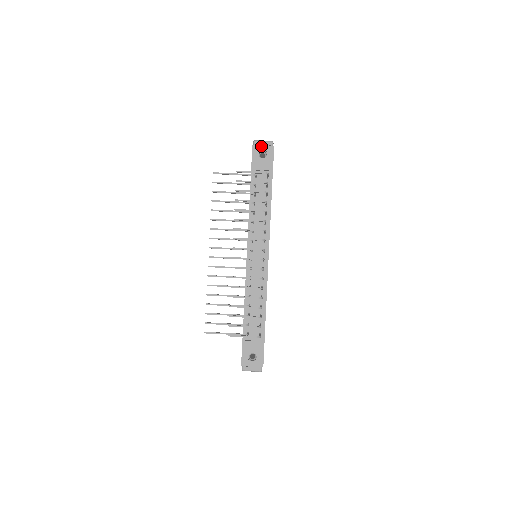
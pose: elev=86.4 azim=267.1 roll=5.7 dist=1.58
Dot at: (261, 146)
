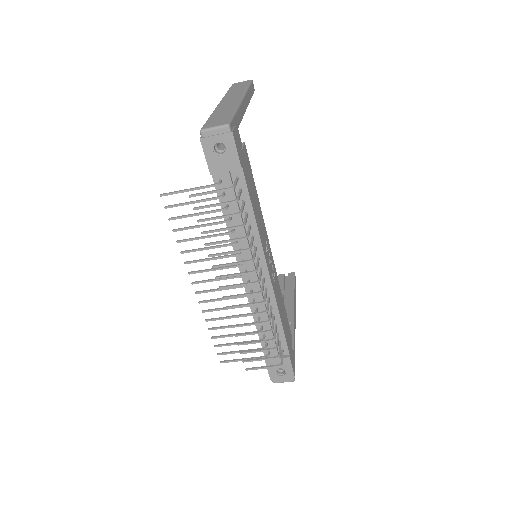
Dot at: (213, 137)
